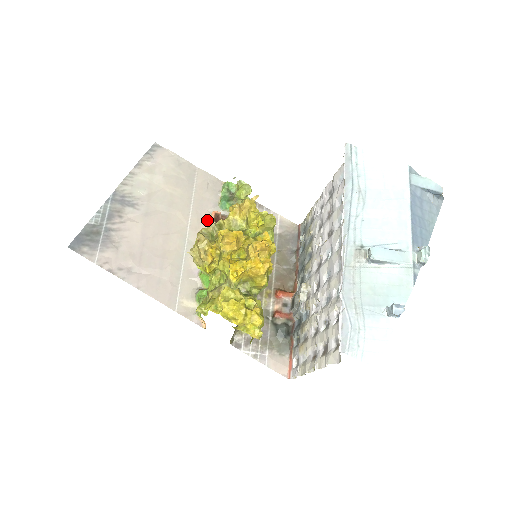
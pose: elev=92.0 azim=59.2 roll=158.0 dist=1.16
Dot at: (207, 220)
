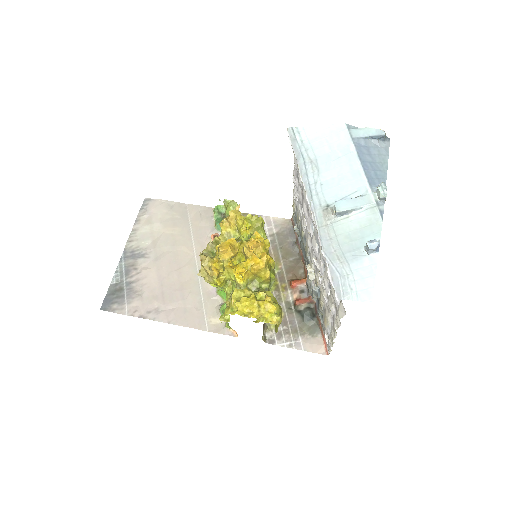
Dot at: occluded
